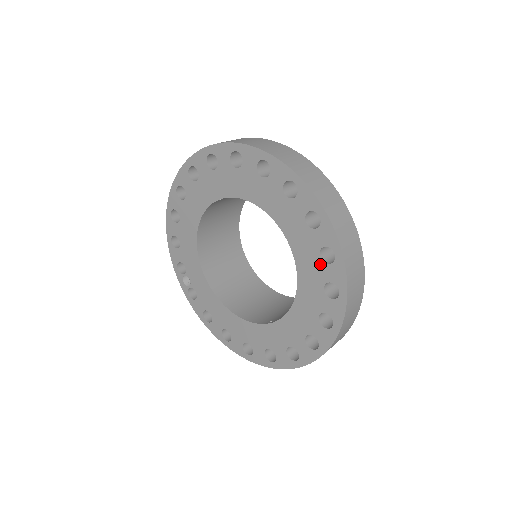
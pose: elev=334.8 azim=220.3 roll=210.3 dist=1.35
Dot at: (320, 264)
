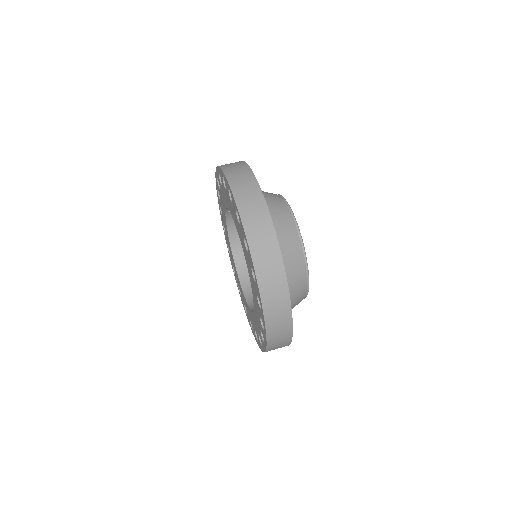
Dot at: (247, 253)
